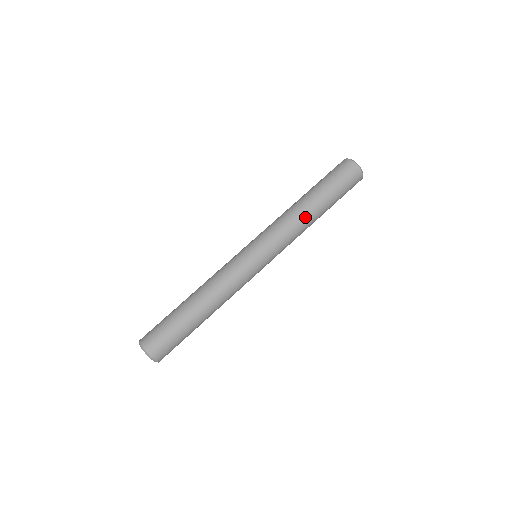
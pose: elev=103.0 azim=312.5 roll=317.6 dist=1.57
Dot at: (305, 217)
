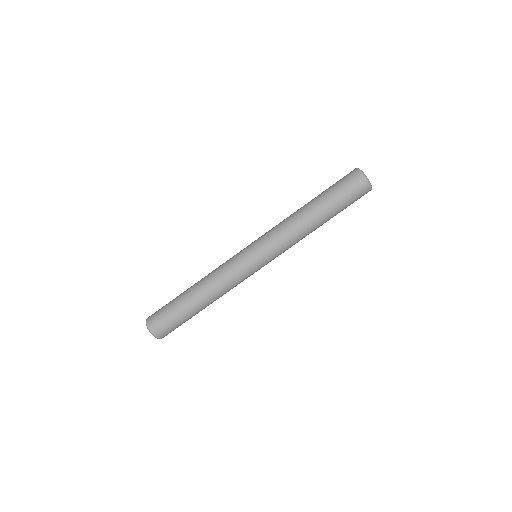
Dot at: (308, 229)
